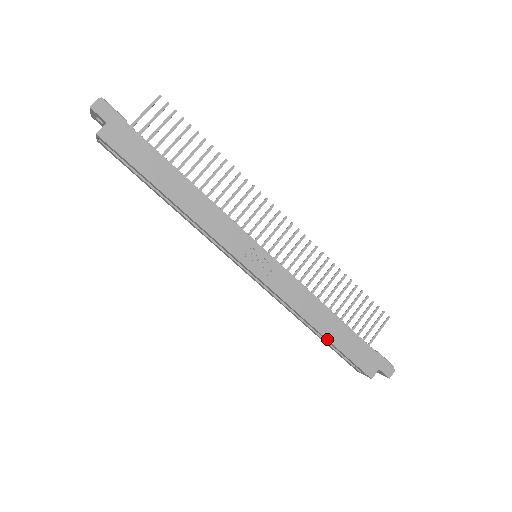
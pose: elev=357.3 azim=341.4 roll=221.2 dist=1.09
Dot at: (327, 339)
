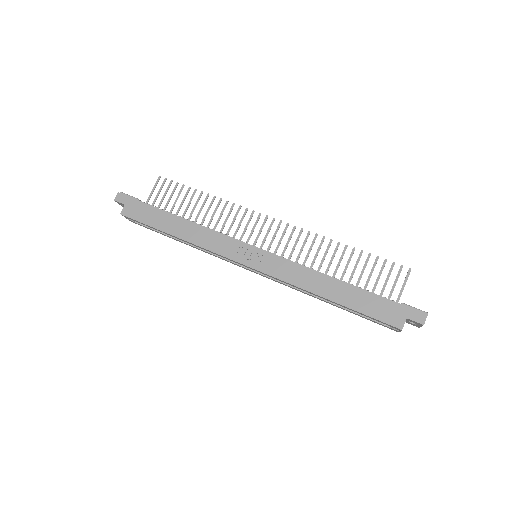
Dot at: (337, 303)
